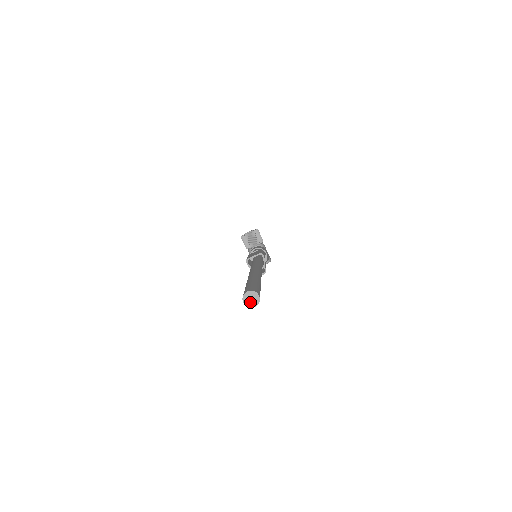
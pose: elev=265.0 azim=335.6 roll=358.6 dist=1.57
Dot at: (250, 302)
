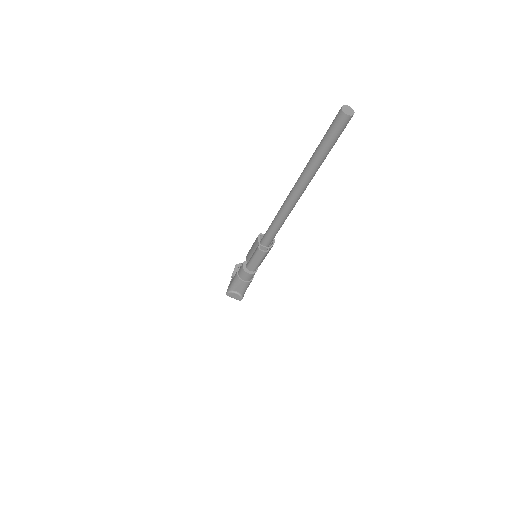
Dot at: (346, 111)
